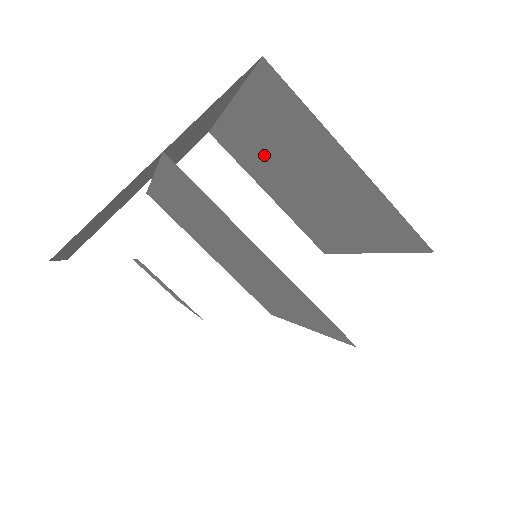
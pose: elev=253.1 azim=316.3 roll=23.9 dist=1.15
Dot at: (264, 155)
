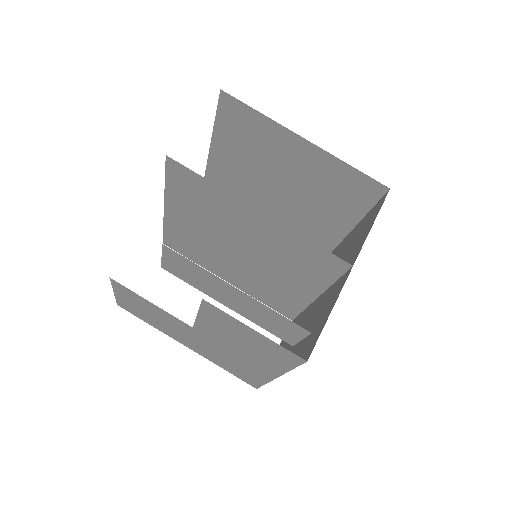
Dot at: (271, 159)
